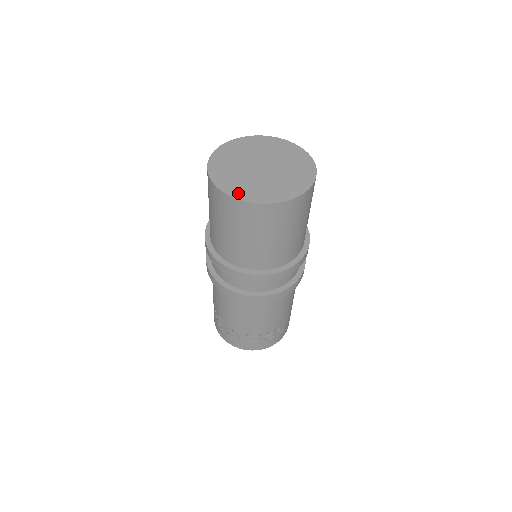
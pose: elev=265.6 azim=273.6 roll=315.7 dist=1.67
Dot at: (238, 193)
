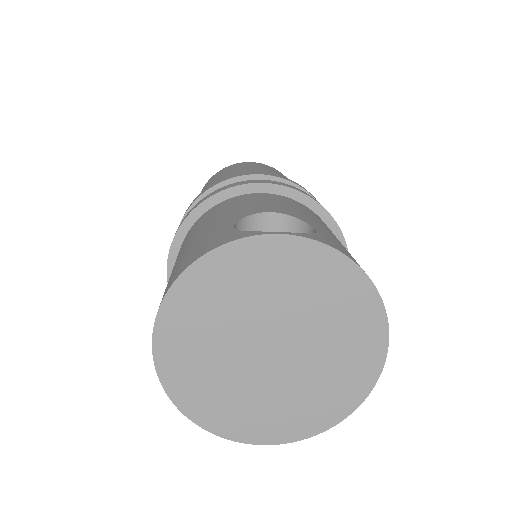
Dot at: (223, 425)
